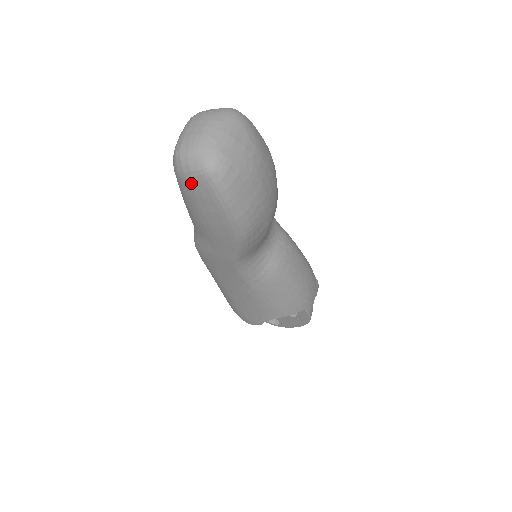
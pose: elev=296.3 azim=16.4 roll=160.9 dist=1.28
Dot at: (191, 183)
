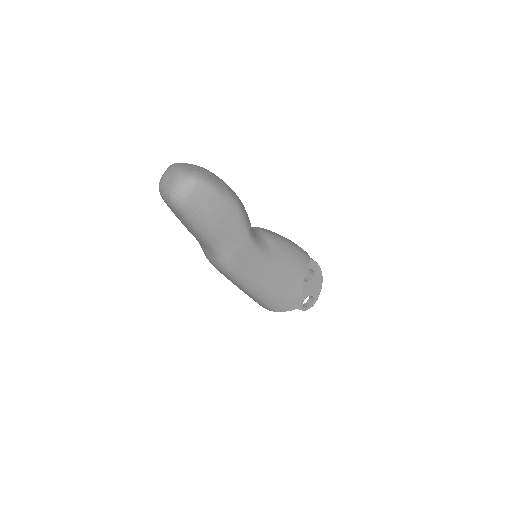
Dot at: (193, 199)
